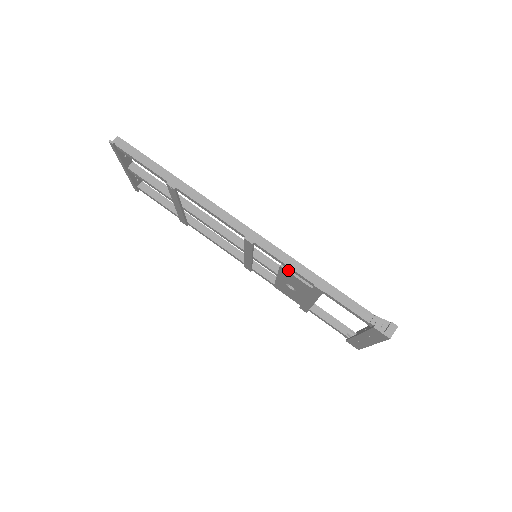
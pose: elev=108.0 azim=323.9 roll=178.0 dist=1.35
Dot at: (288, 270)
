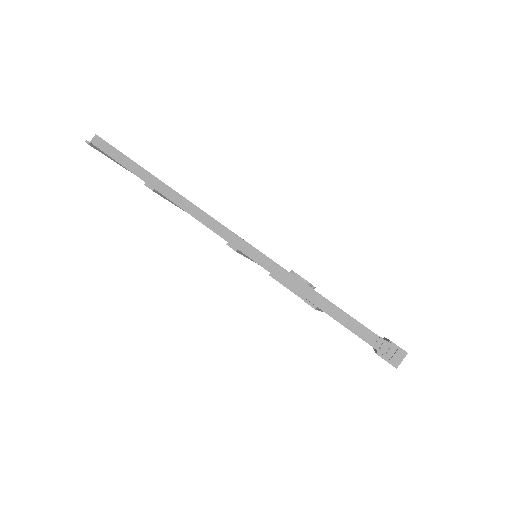
Dot at: (278, 280)
